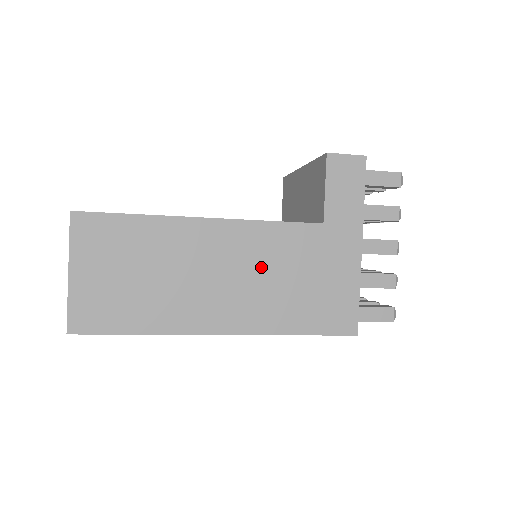
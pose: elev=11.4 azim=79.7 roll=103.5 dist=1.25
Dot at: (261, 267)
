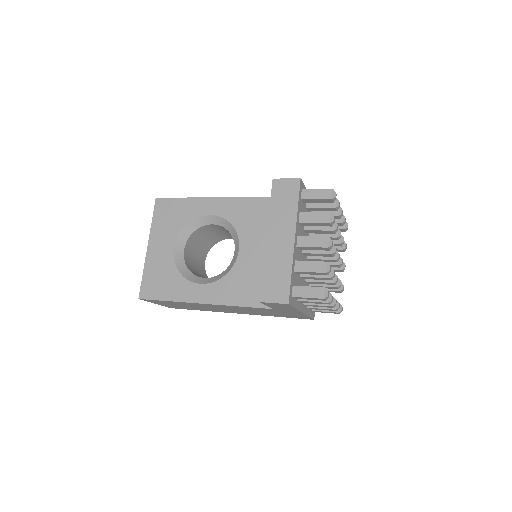
Dot at: (245, 310)
